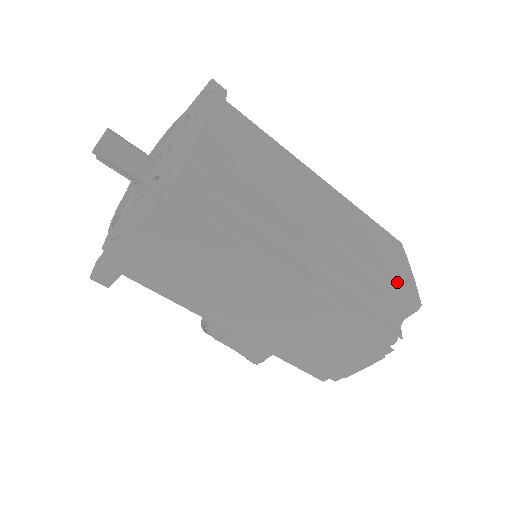
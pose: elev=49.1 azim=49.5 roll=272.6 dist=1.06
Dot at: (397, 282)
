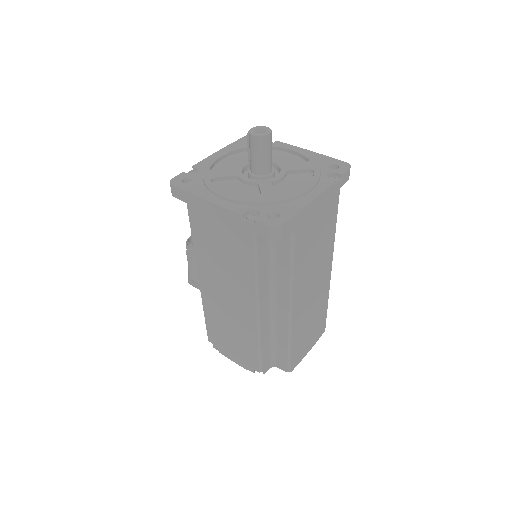
Dot at: (295, 352)
